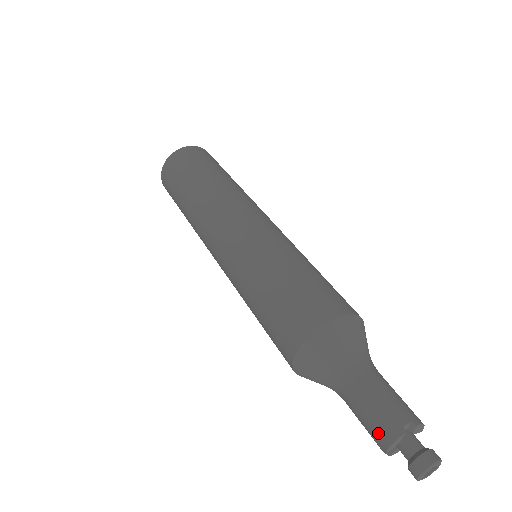
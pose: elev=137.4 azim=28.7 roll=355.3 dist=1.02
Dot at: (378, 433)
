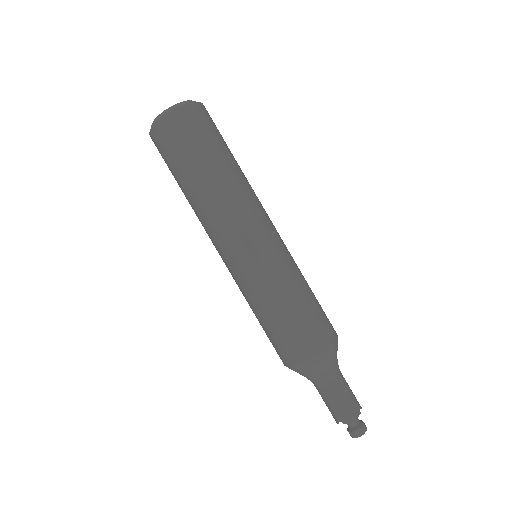
Dot at: occluded
